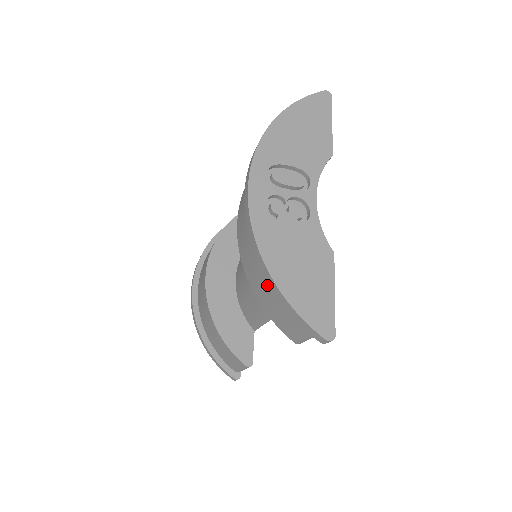
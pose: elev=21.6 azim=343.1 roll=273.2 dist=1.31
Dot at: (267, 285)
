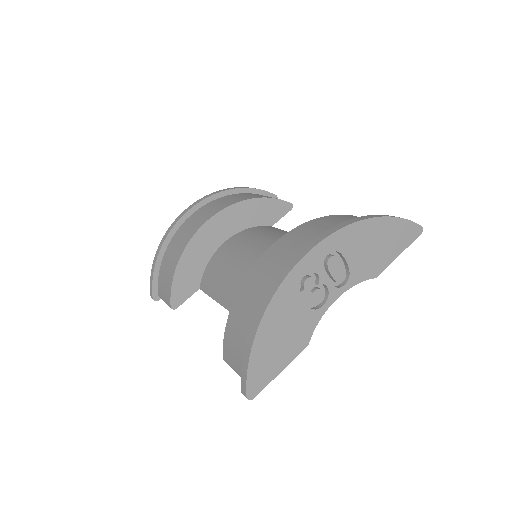
Dot at: (248, 318)
